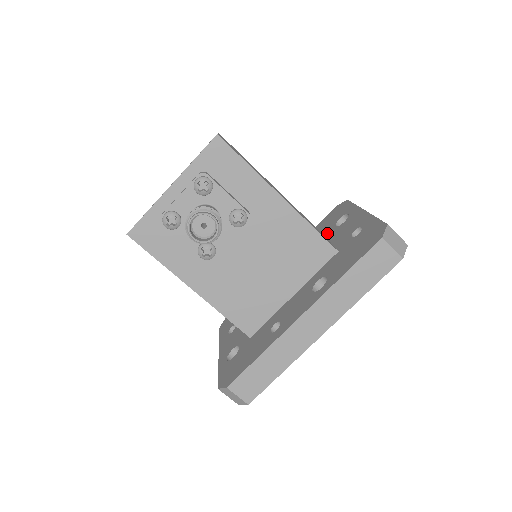
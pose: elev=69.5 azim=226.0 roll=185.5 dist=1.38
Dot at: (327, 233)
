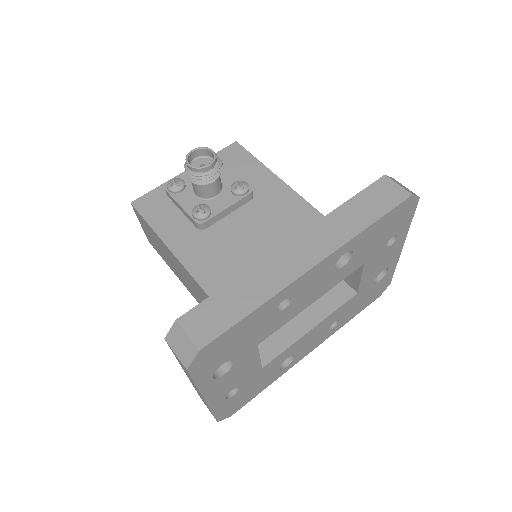
Dot at: occluded
